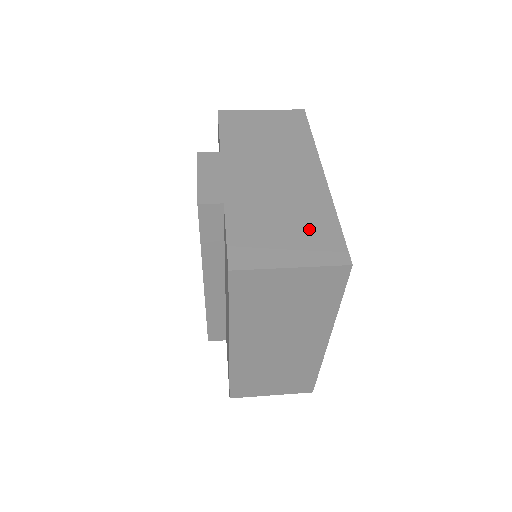
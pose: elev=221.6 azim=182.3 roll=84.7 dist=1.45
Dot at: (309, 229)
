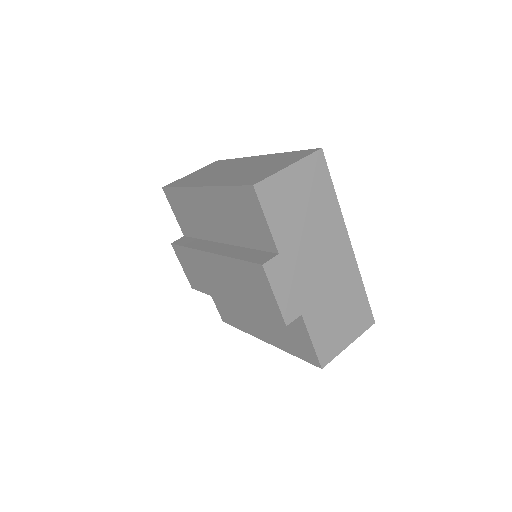
Dot at: (352, 308)
